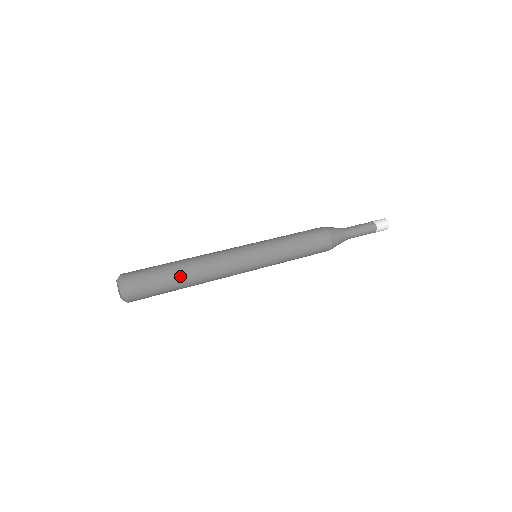
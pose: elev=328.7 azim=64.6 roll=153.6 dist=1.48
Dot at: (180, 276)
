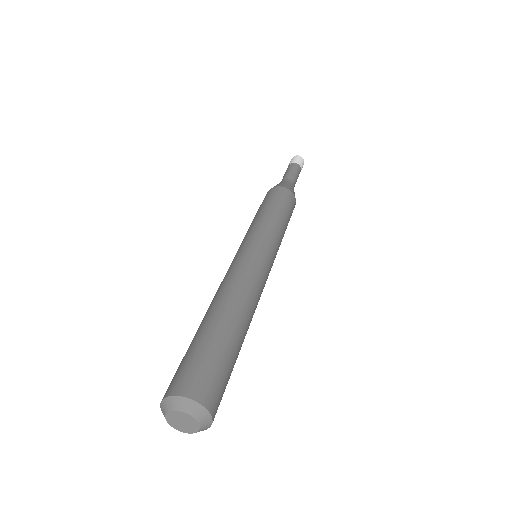
Dot at: (229, 327)
